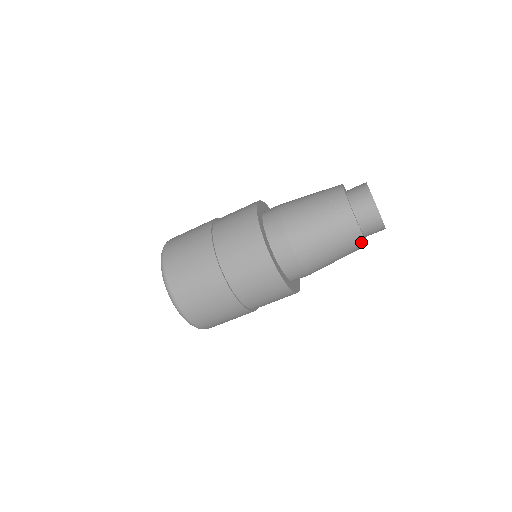
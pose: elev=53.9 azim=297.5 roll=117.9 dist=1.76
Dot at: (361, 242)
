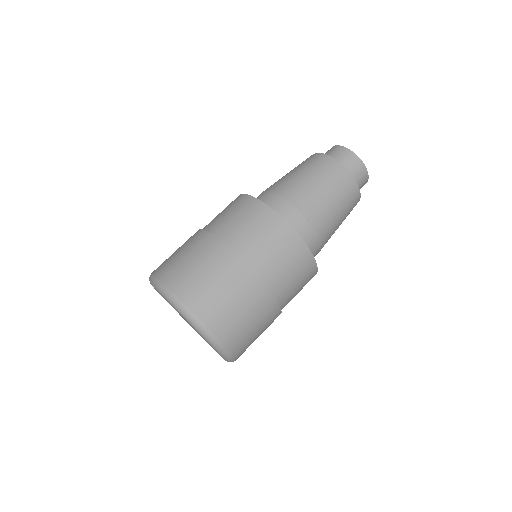
Dot at: (342, 170)
